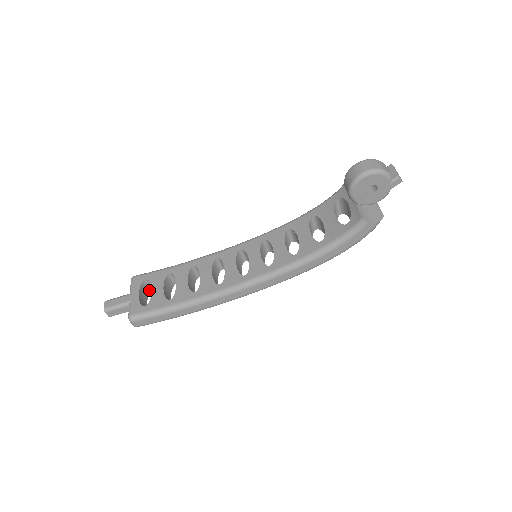
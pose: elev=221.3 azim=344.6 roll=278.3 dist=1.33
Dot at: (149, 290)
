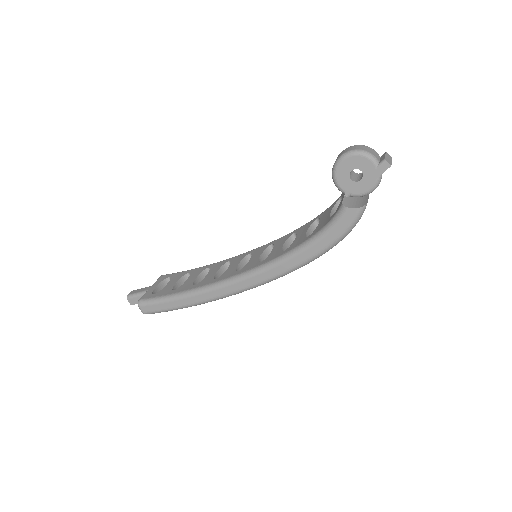
Dot at: occluded
